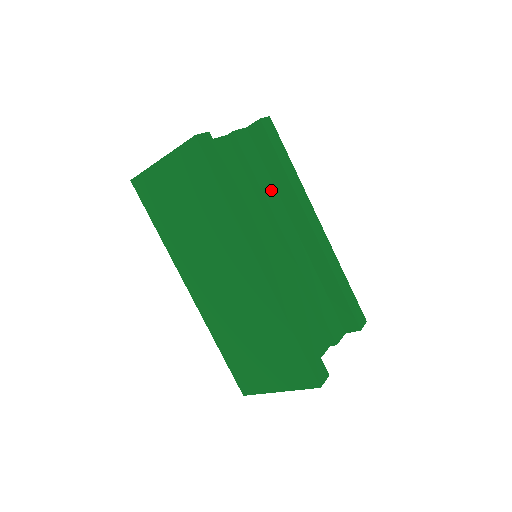
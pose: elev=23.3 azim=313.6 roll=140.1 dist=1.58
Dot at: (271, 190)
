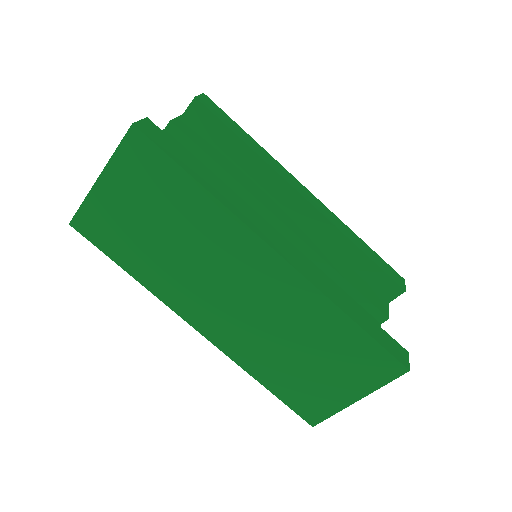
Dot at: (241, 174)
